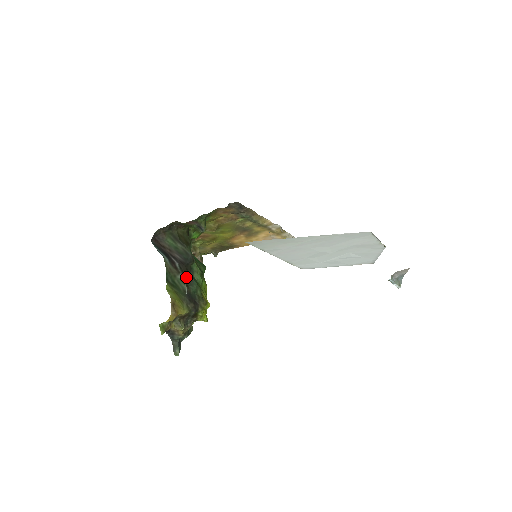
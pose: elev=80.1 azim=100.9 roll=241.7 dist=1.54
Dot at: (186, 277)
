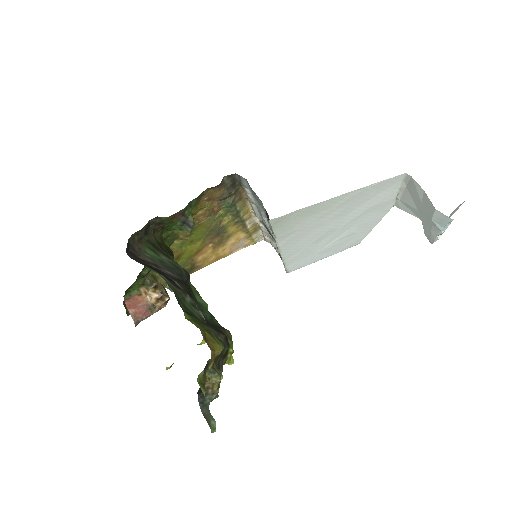
Dot at: (193, 300)
